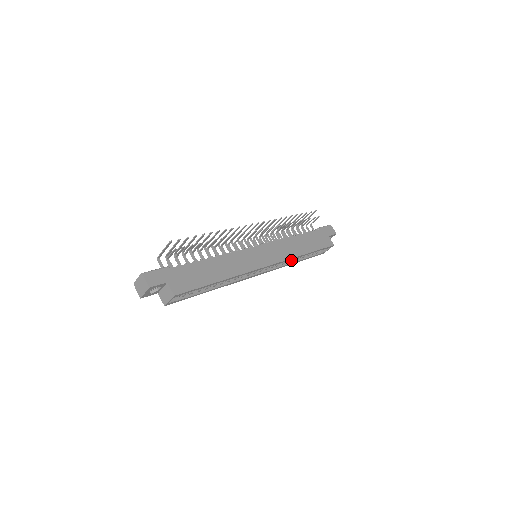
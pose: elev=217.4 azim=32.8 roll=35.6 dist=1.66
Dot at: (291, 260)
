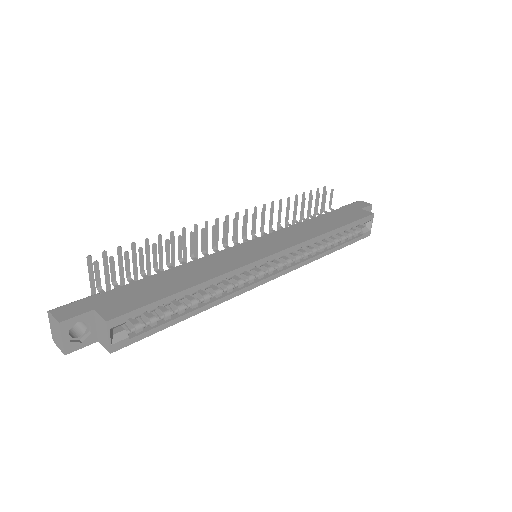
Dot at: (319, 250)
